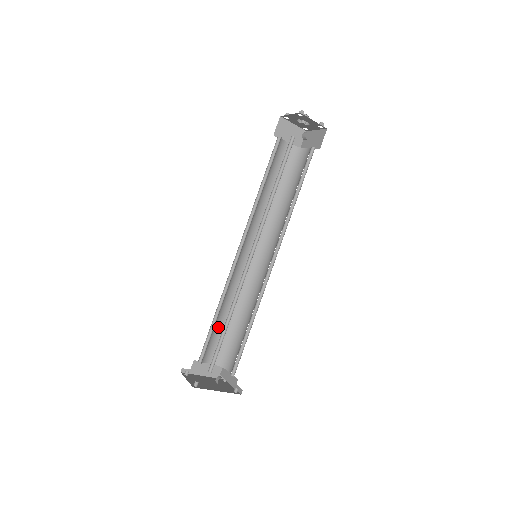
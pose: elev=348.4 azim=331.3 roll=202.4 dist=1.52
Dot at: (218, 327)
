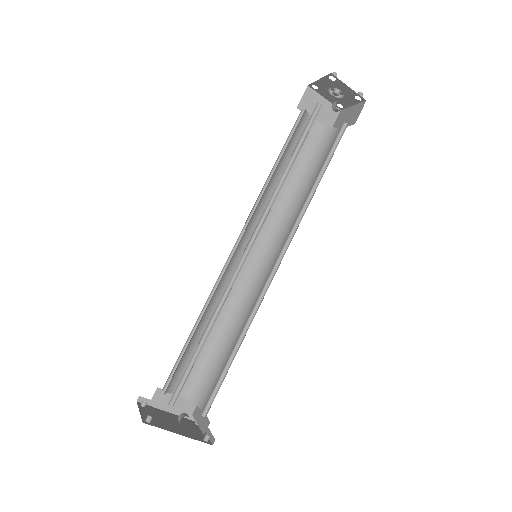
Dot at: (196, 347)
